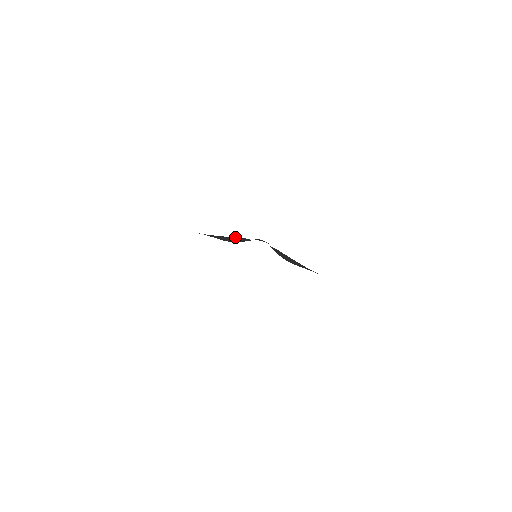
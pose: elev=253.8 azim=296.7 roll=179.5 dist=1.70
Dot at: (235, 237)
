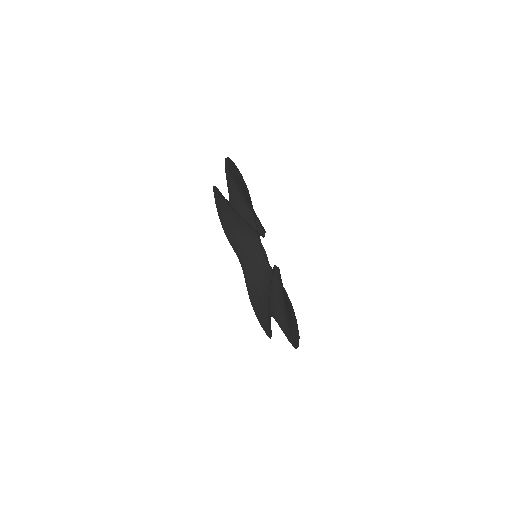
Dot at: (255, 241)
